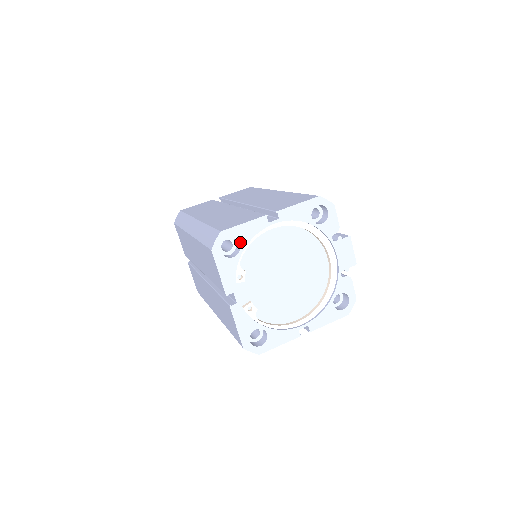
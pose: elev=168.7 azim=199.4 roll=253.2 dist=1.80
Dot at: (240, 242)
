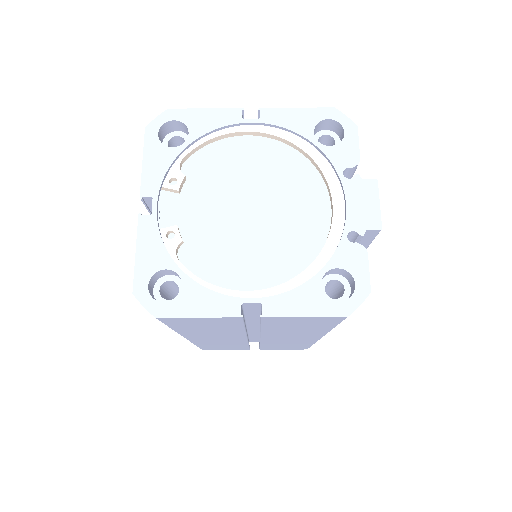
Dot at: (190, 131)
